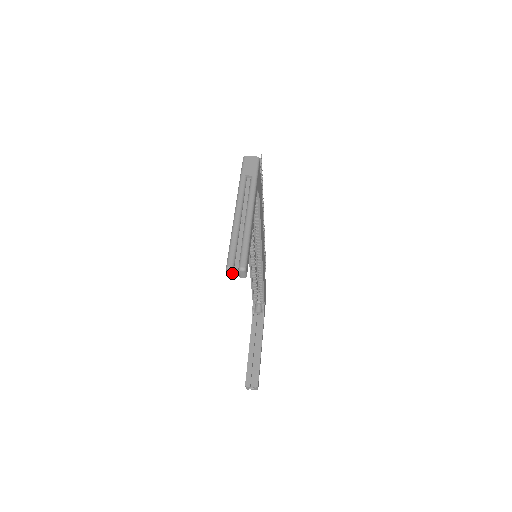
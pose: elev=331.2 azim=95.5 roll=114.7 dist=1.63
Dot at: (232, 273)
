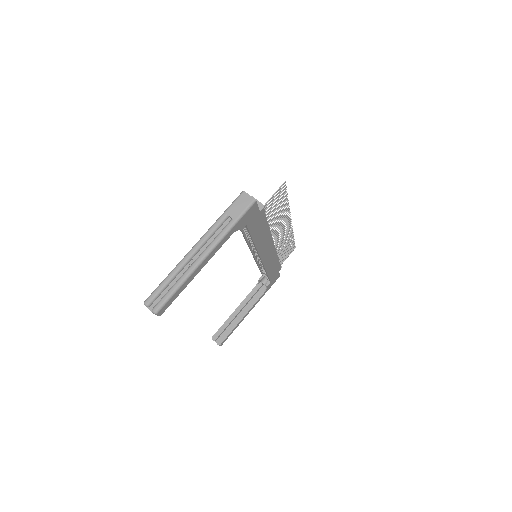
Dot at: (148, 307)
